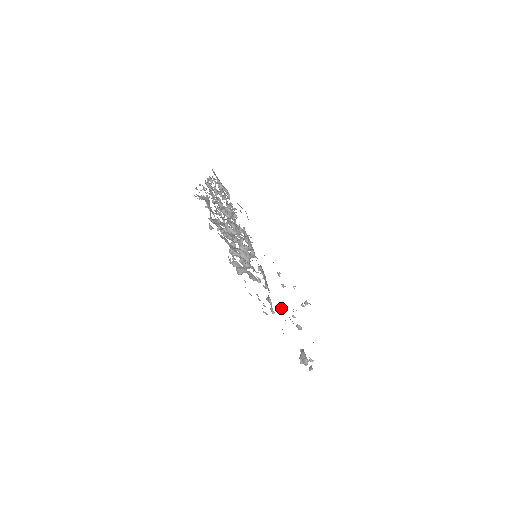
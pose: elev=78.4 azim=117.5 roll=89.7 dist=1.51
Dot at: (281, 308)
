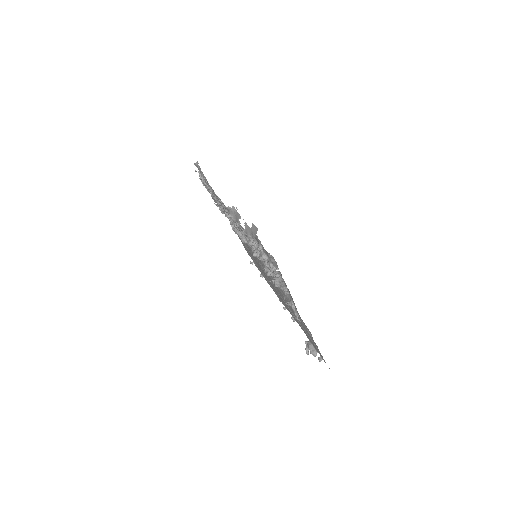
Dot at: (288, 306)
